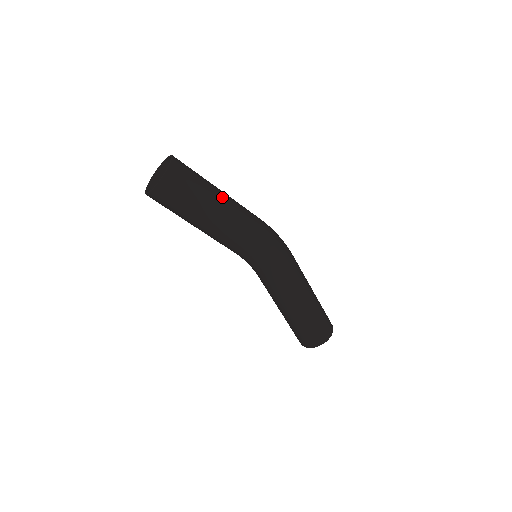
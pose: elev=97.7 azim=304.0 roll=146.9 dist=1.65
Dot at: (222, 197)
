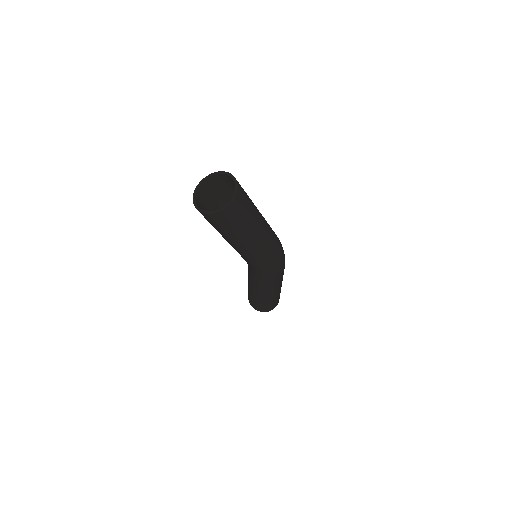
Dot at: (257, 232)
